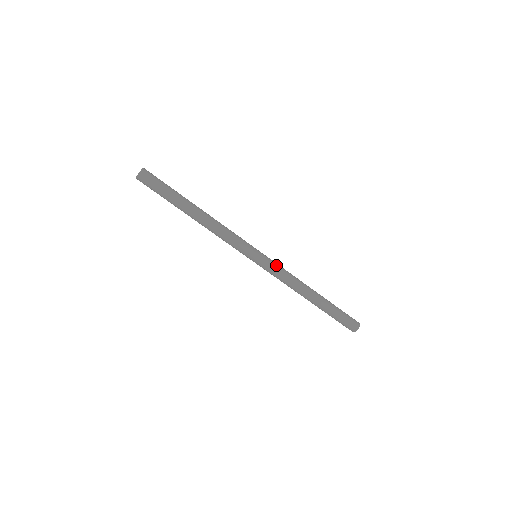
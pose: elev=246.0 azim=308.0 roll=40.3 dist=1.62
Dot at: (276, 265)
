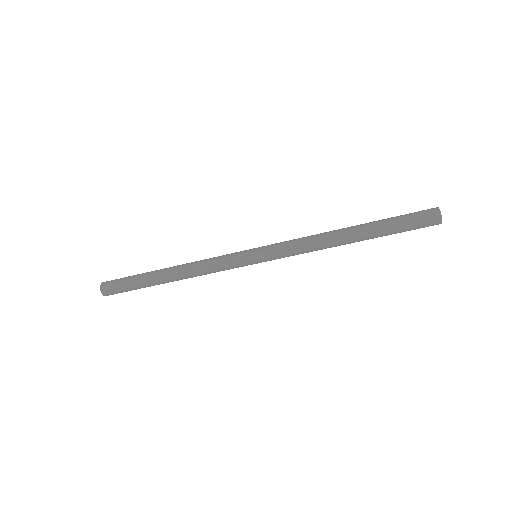
Dot at: (281, 250)
